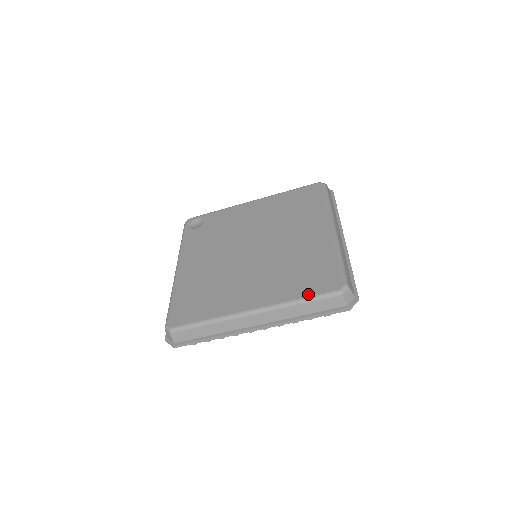
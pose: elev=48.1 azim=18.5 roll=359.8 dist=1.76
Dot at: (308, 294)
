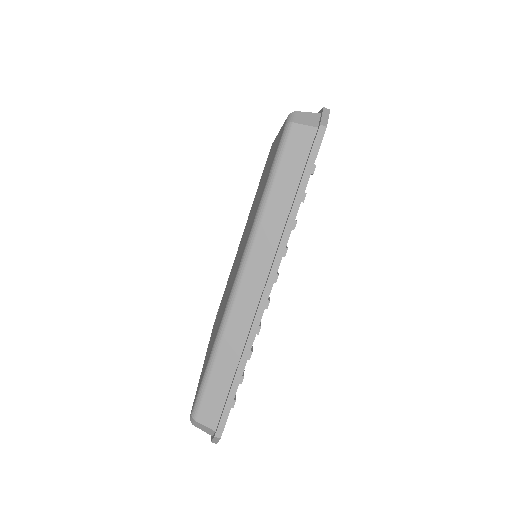
Dot at: occluded
